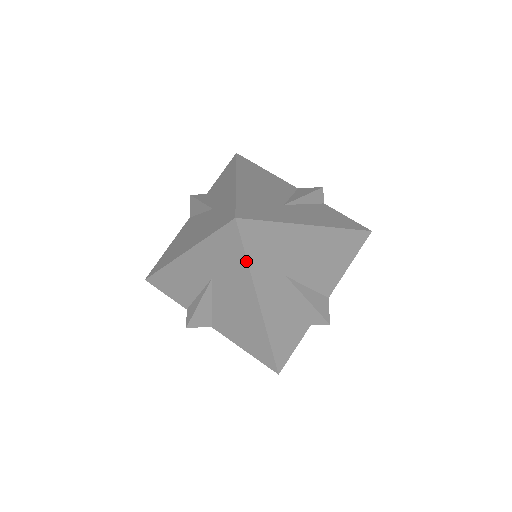
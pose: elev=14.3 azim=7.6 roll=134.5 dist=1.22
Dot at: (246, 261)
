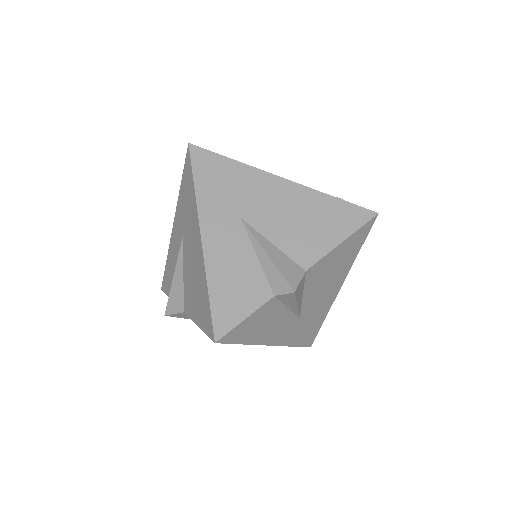
Dot at: (193, 185)
